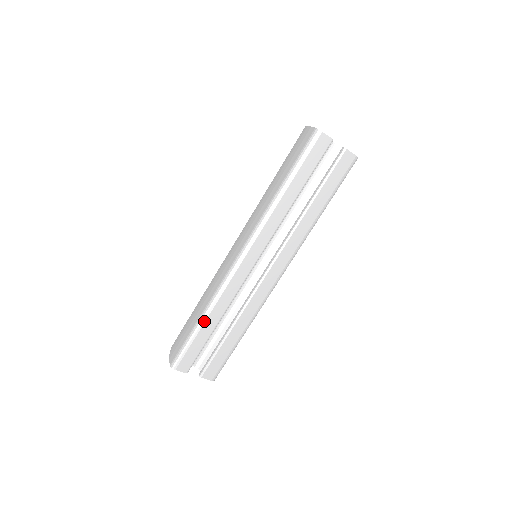
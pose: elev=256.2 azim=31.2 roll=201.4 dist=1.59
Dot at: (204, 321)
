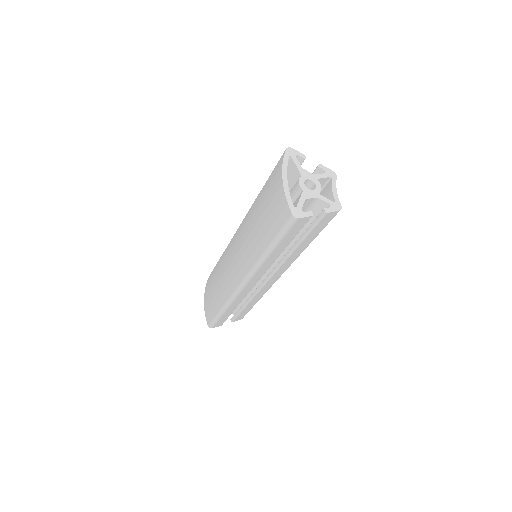
Dot at: (225, 311)
